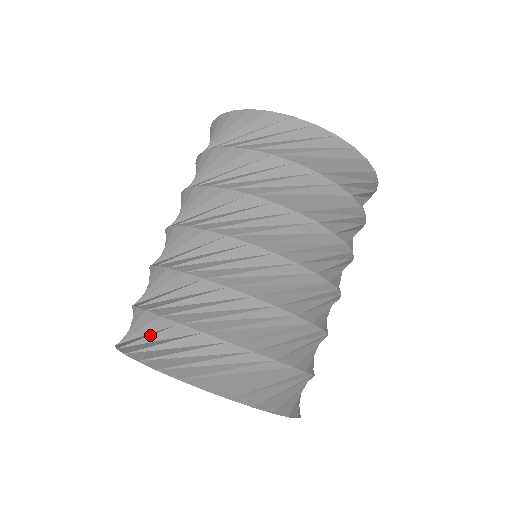
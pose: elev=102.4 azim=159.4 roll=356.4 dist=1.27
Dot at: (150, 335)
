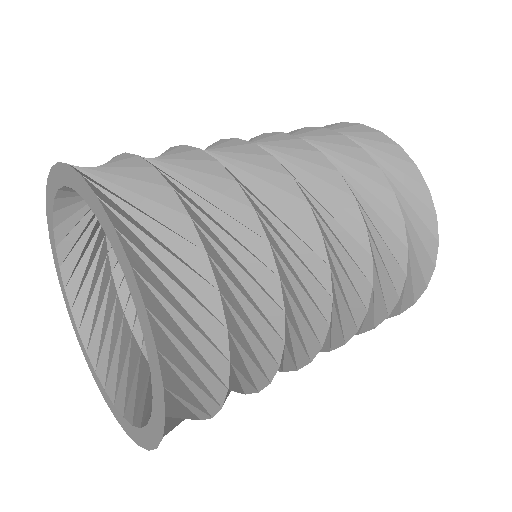
Dot at: occluded
